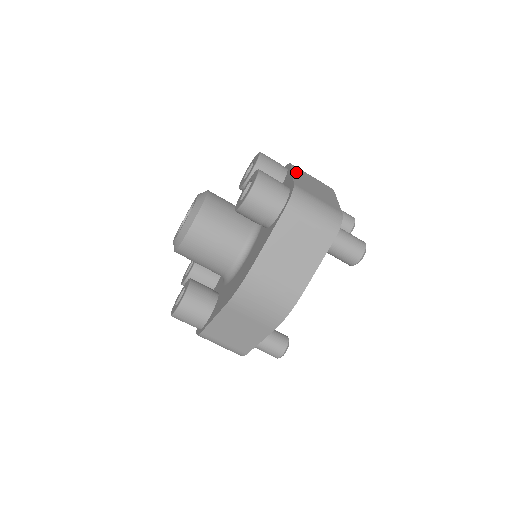
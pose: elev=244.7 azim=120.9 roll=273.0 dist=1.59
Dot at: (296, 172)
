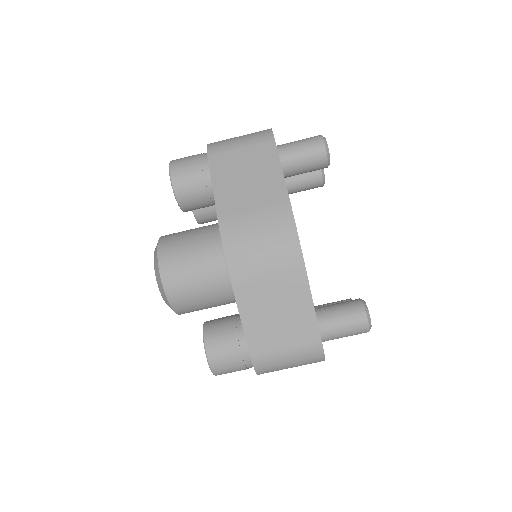
Dot at: occluded
